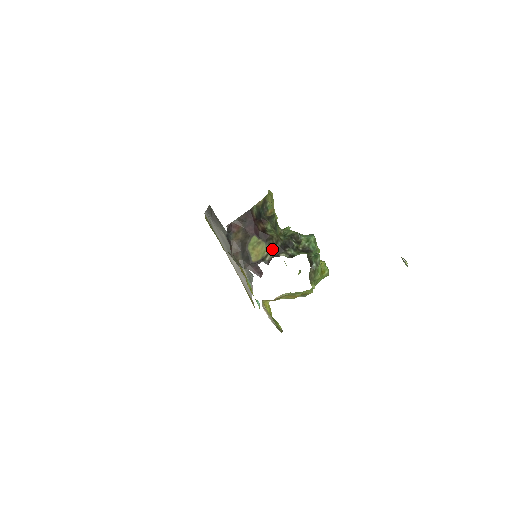
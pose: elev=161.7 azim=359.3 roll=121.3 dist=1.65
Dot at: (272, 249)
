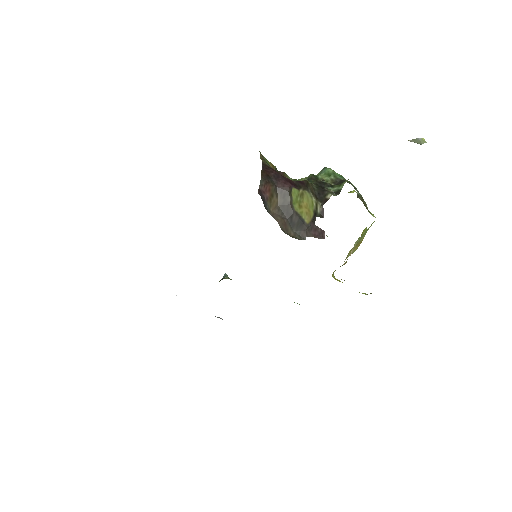
Dot at: (315, 196)
